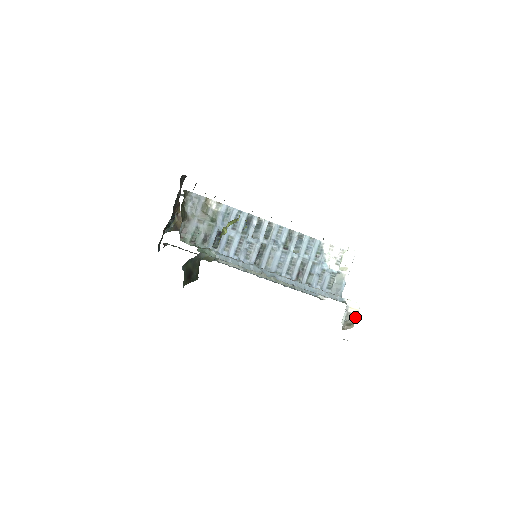
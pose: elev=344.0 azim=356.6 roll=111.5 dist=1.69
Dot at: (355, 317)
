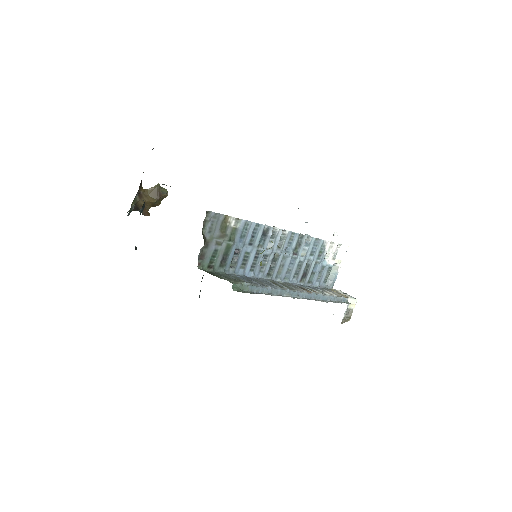
Dot at: (352, 311)
